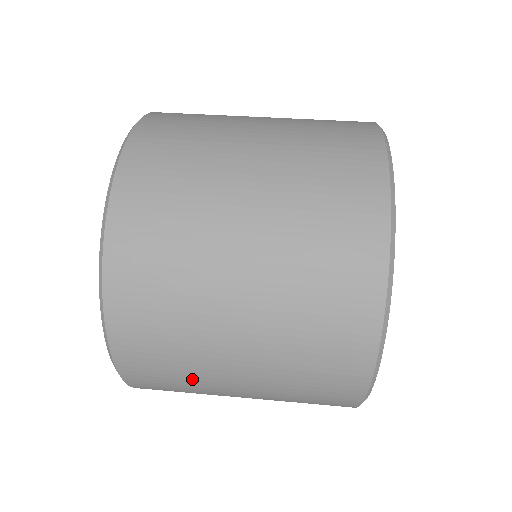
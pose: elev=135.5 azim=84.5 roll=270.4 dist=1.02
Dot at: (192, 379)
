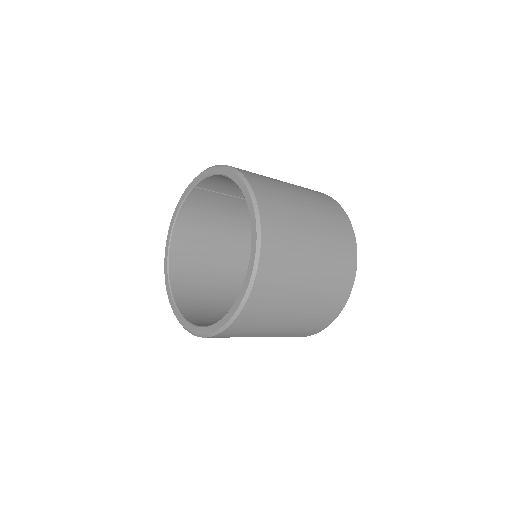
Dot at: (292, 220)
